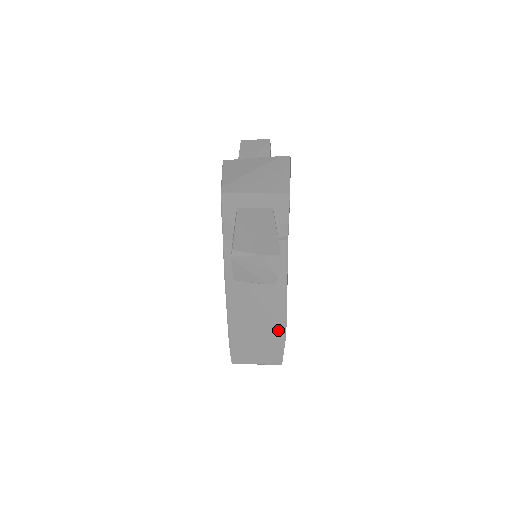
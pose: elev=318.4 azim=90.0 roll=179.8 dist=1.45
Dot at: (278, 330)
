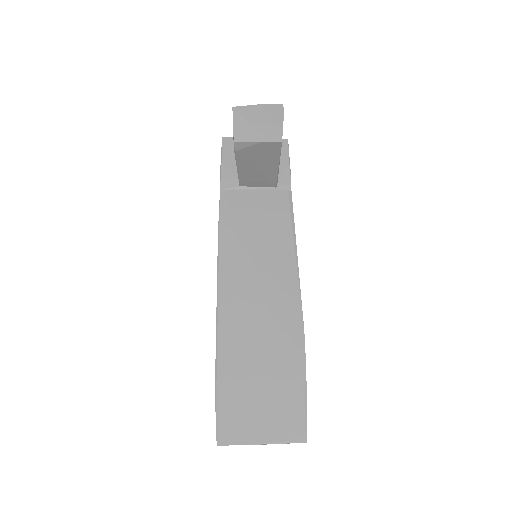
Dot at: (292, 343)
